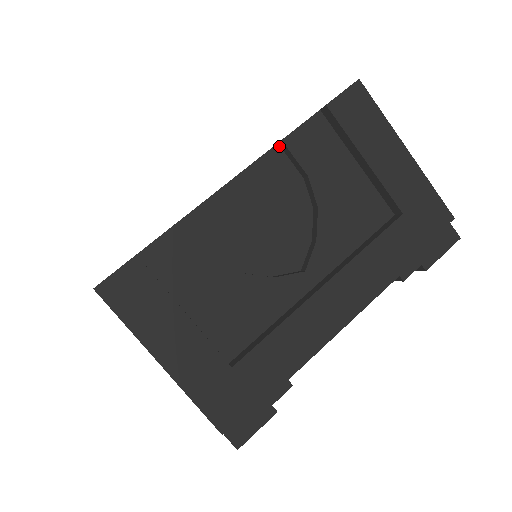
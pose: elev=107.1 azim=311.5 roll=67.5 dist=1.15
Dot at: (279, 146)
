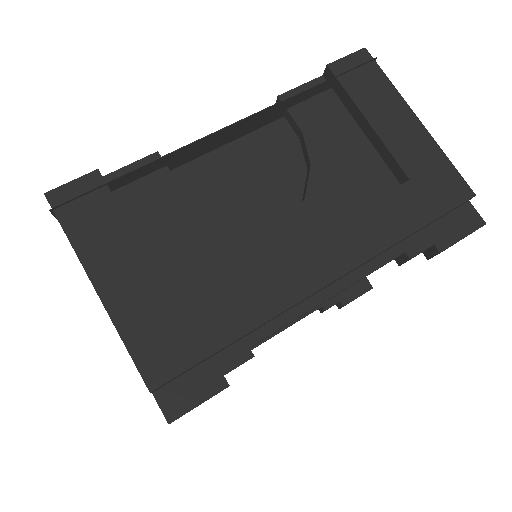
Dot at: occluded
